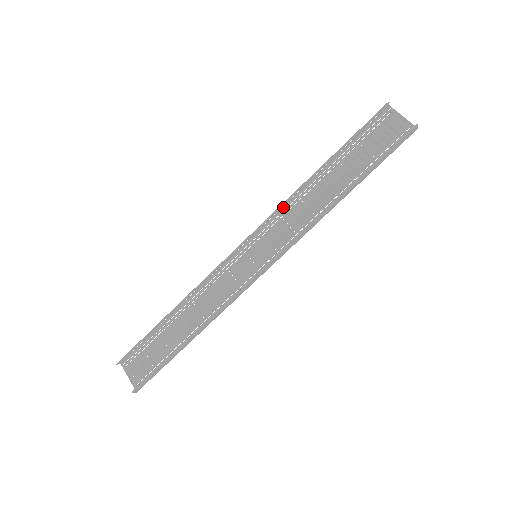
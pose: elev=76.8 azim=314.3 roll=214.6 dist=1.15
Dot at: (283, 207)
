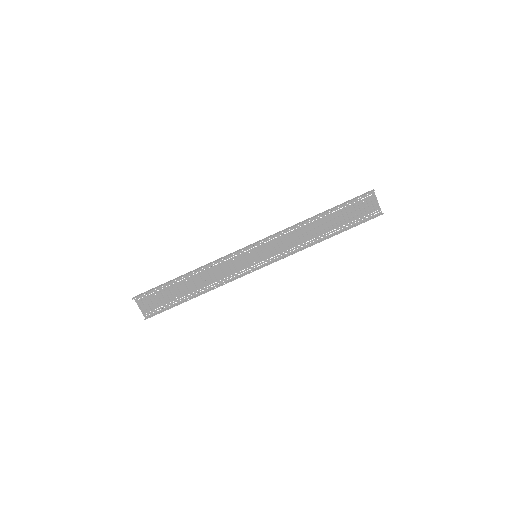
Dot at: (284, 229)
